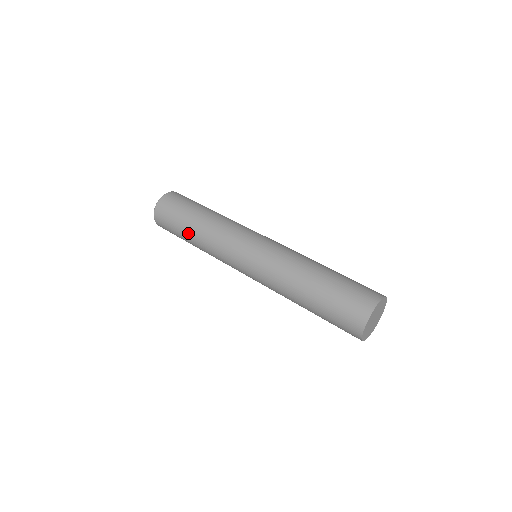
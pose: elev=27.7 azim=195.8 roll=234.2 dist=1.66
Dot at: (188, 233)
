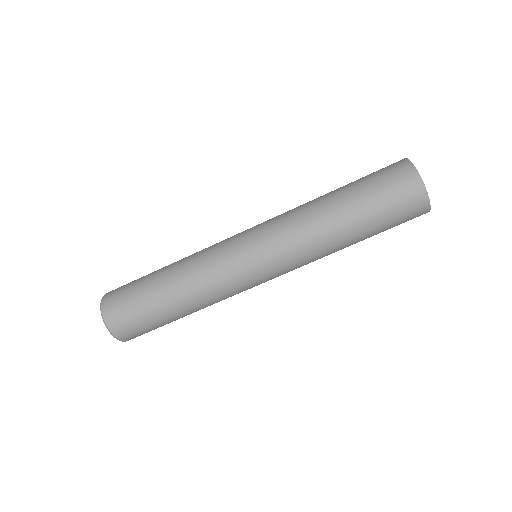
Dot at: (160, 284)
